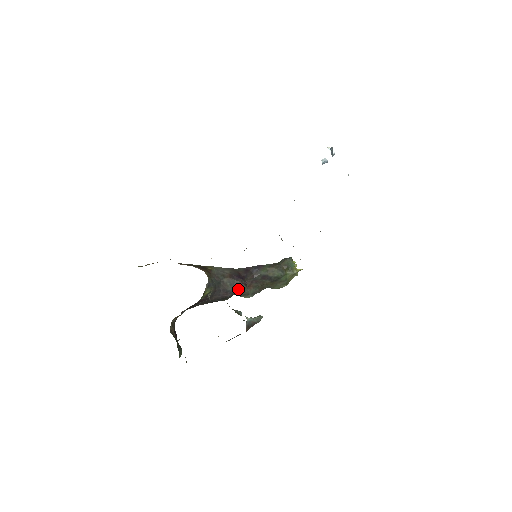
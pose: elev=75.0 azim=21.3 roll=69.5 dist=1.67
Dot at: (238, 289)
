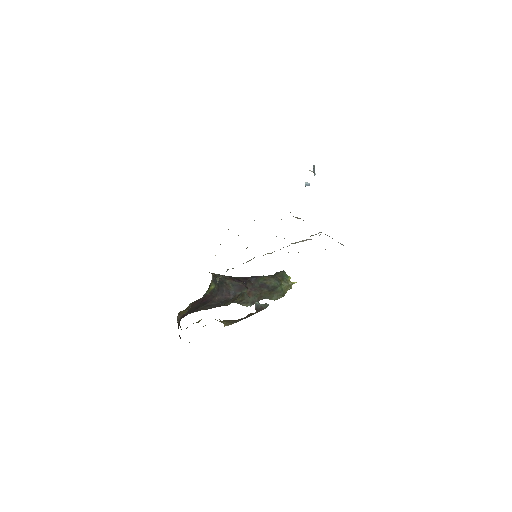
Dot at: (240, 291)
